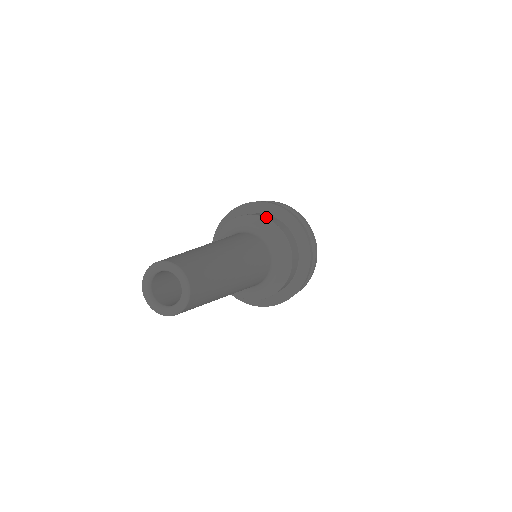
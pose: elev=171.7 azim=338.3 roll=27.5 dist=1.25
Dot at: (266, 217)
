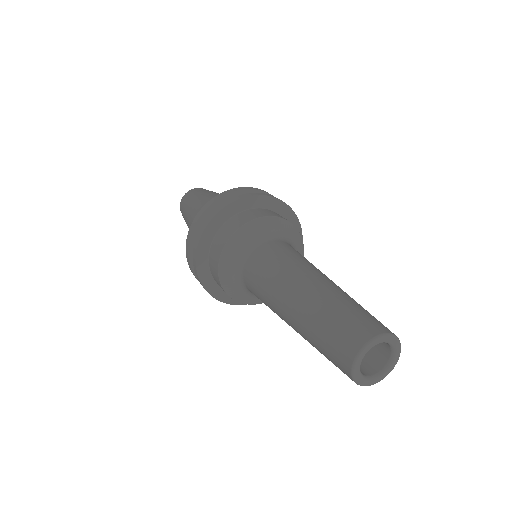
Dot at: (265, 215)
